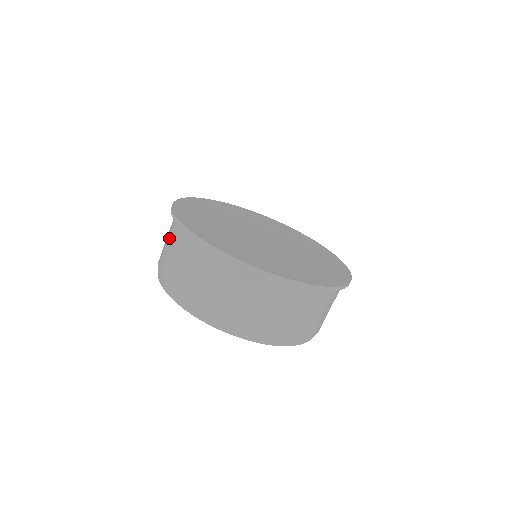
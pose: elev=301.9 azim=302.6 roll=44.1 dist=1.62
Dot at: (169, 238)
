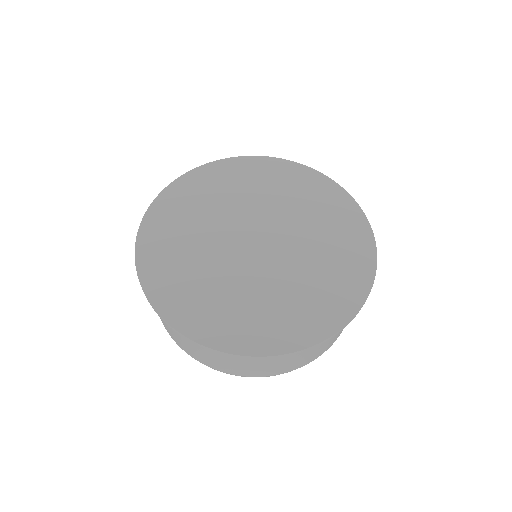
Dot at: occluded
